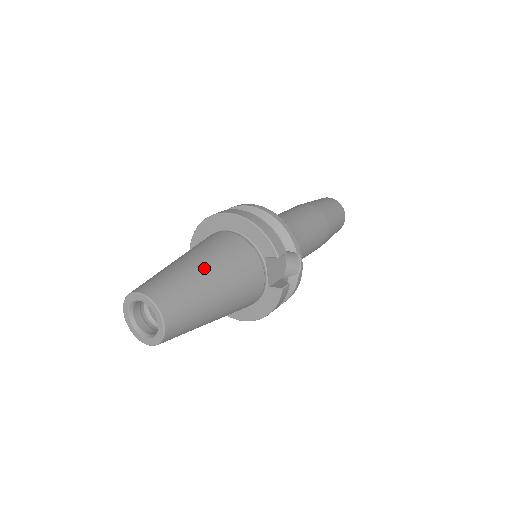
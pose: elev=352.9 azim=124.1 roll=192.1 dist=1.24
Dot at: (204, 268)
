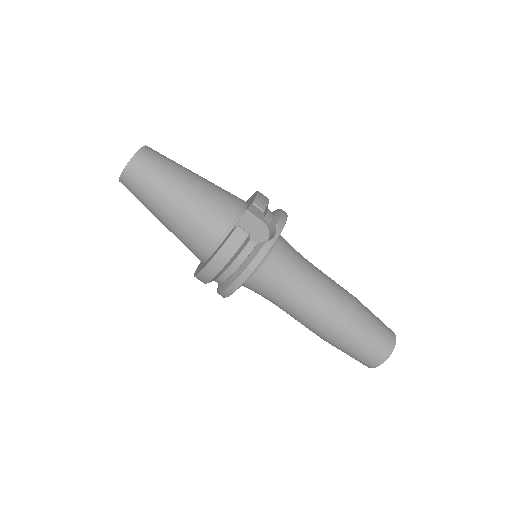
Dot at: occluded
